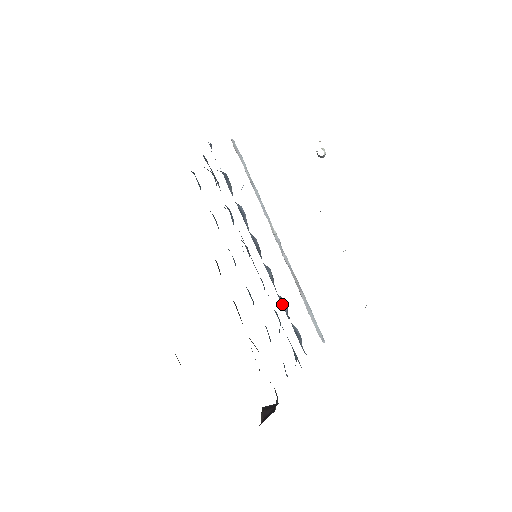
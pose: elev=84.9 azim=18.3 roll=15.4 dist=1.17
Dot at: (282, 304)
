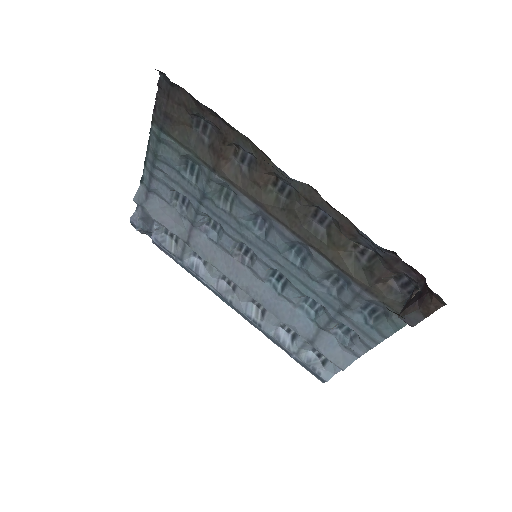
Dot at: (279, 339)
